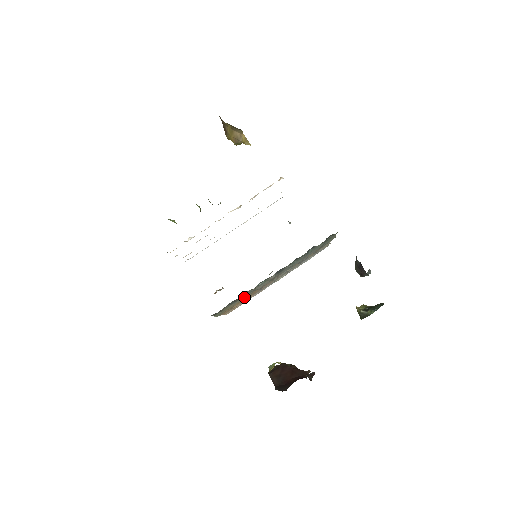
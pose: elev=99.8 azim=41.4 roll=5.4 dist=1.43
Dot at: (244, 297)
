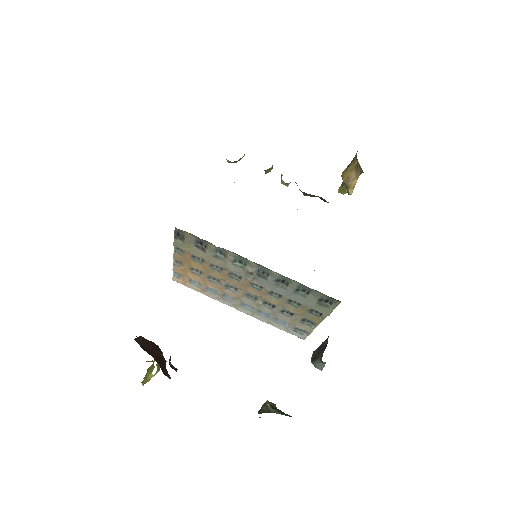
Dot at: (211, 258)
